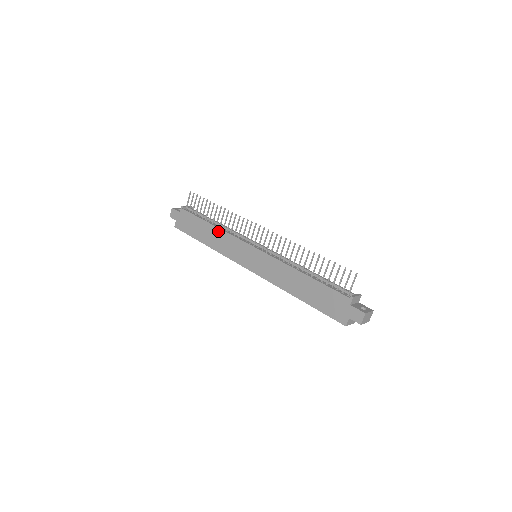
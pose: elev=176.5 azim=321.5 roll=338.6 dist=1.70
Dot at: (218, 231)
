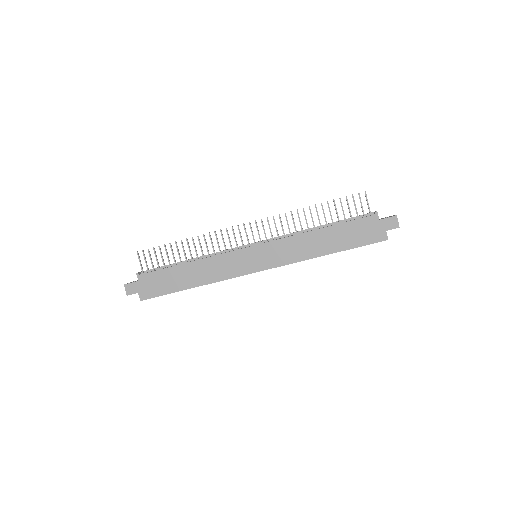
Dot at: (200, 263)
